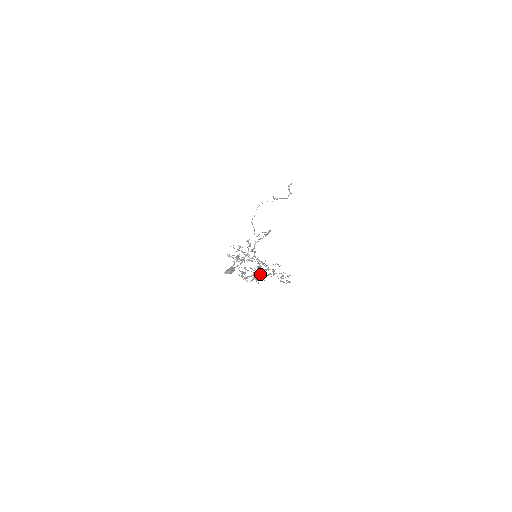
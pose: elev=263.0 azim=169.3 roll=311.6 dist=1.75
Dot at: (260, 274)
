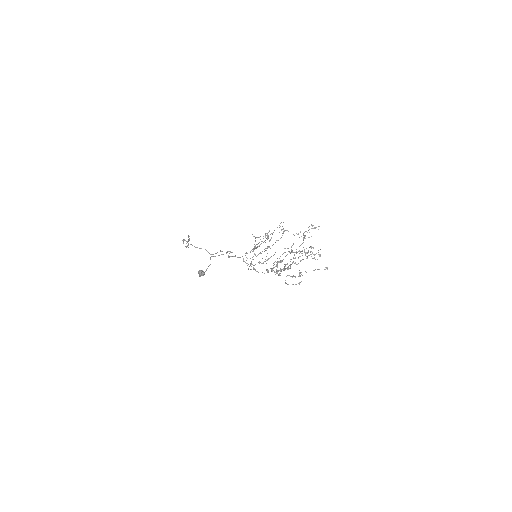
Dot at: occluded
